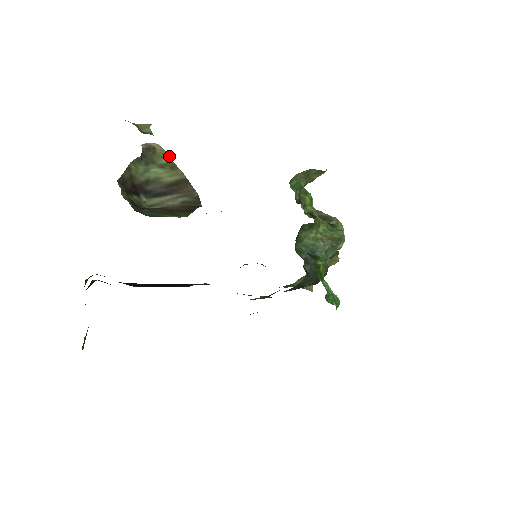
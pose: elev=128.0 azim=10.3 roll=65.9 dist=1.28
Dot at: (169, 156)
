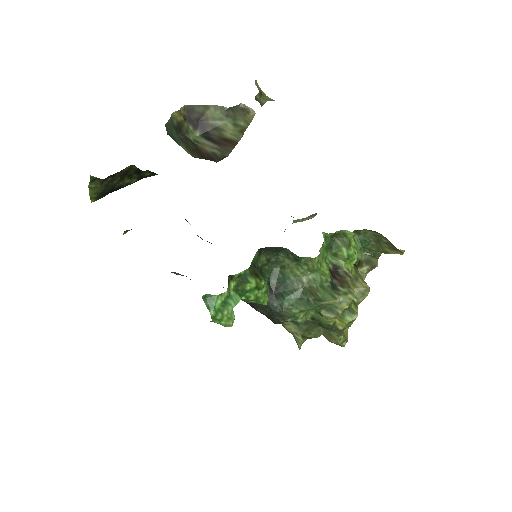
Dot at: occluded
